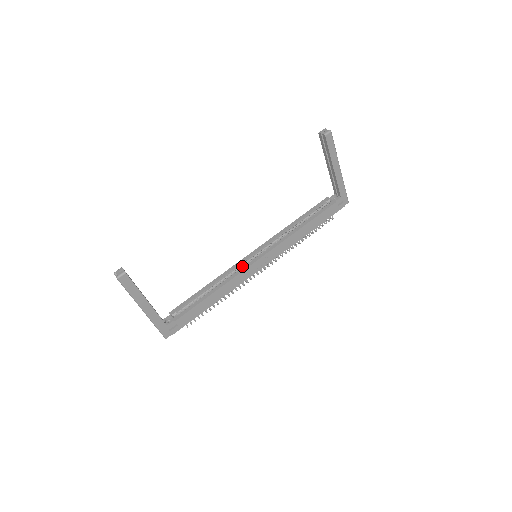
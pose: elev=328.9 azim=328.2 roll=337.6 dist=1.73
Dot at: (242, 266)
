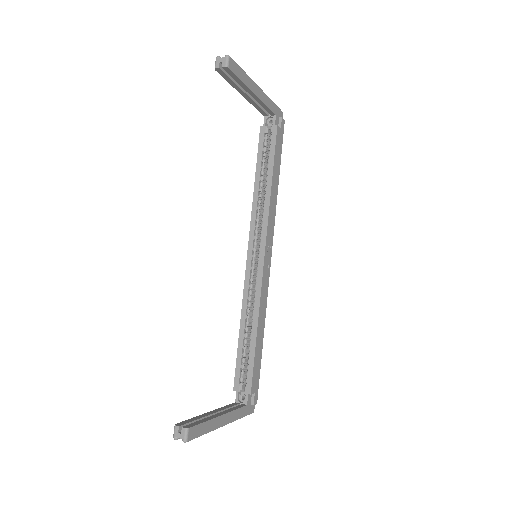
Dot at: (253, 278)
